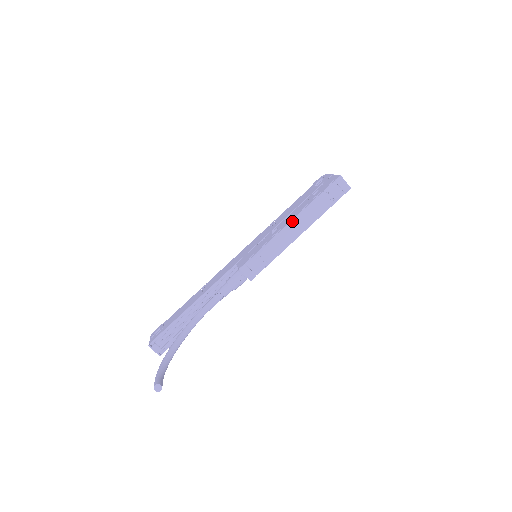
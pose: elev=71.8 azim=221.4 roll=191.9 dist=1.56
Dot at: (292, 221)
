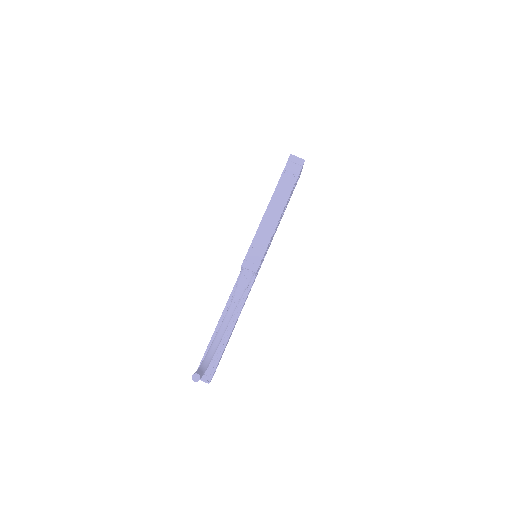
Dot at: (268, 207)
